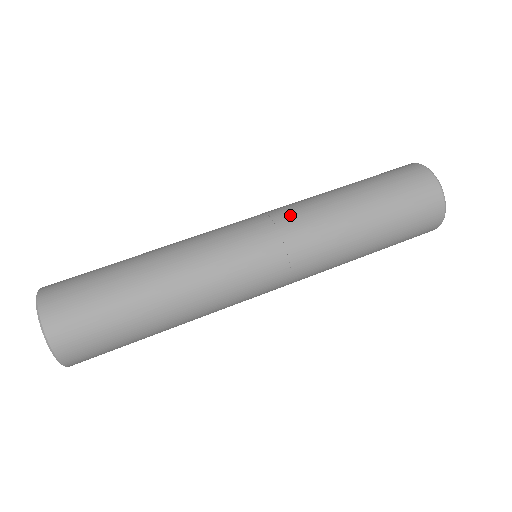
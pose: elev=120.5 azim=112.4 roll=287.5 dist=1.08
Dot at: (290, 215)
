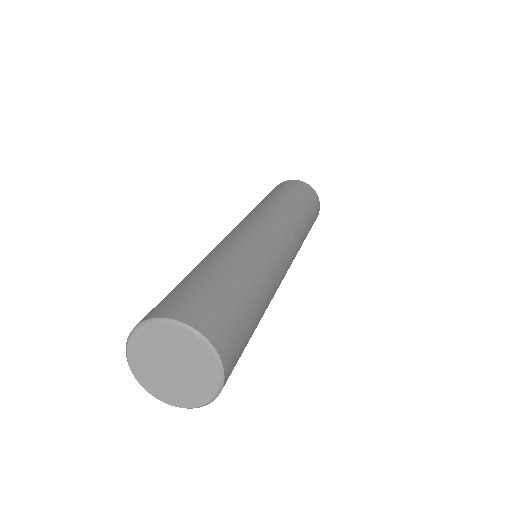
Dot at: (248, 215)
